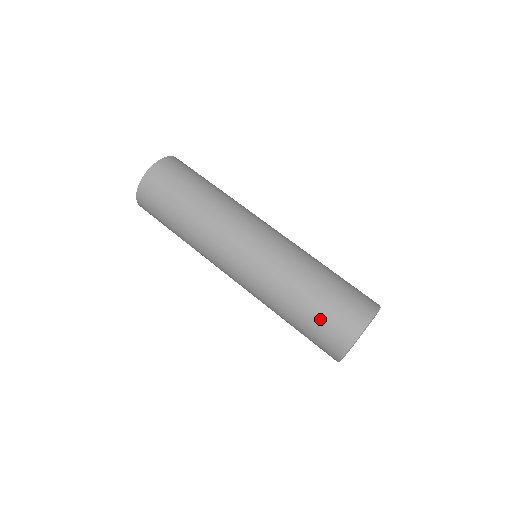
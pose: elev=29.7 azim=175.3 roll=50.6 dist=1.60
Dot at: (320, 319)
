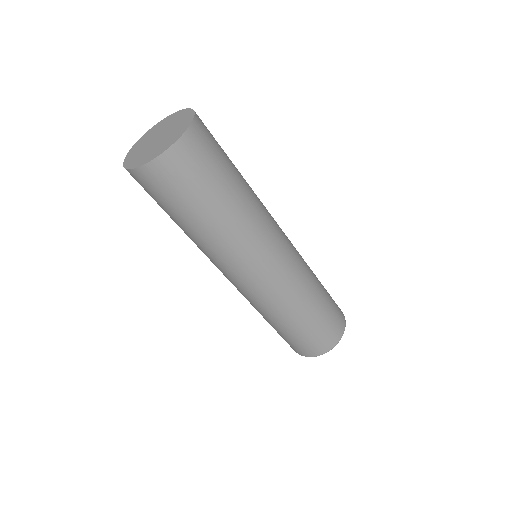
Dot at: (329, 316)
